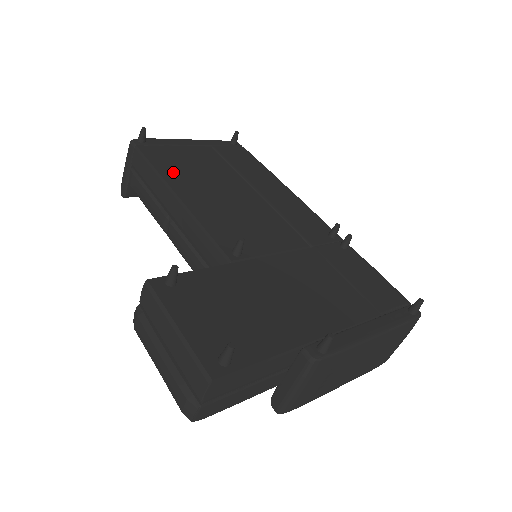
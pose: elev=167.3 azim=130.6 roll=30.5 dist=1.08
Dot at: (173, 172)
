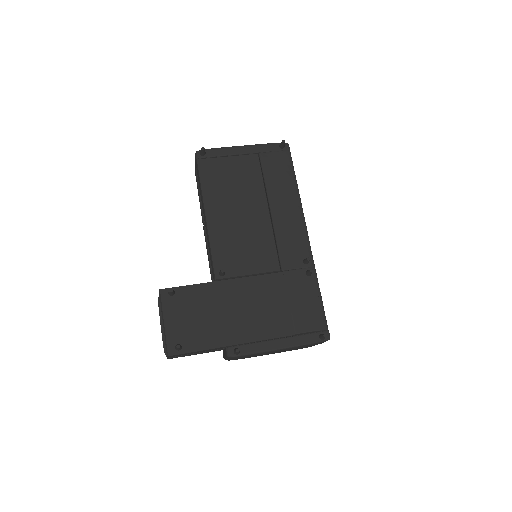
Dot at: (213, 190)
